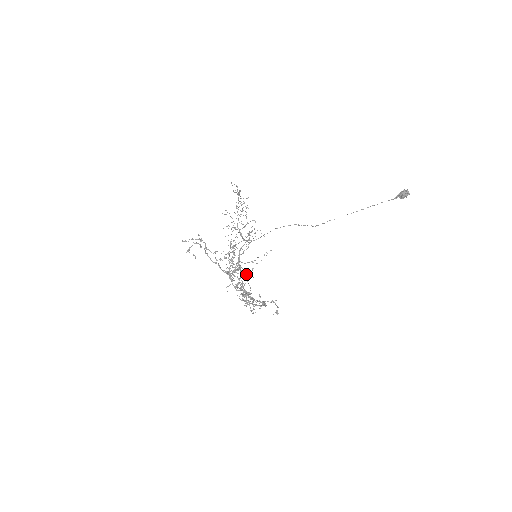
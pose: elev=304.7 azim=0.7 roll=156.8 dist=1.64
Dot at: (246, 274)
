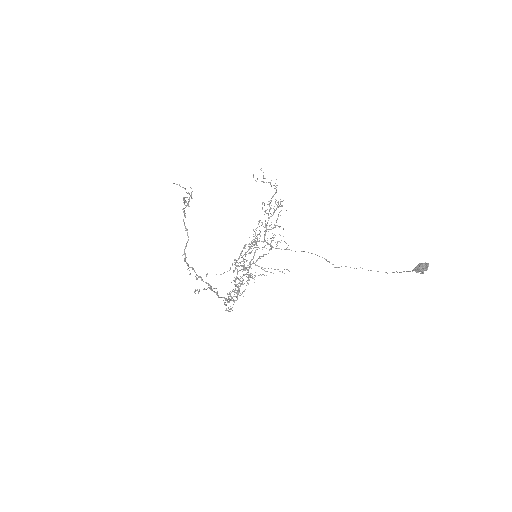
Dot at: (251, 275)
